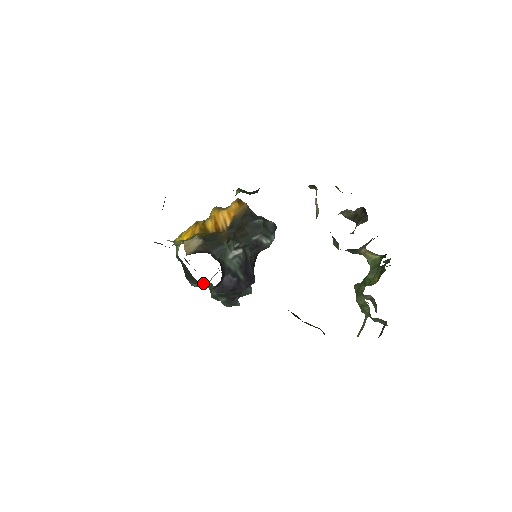
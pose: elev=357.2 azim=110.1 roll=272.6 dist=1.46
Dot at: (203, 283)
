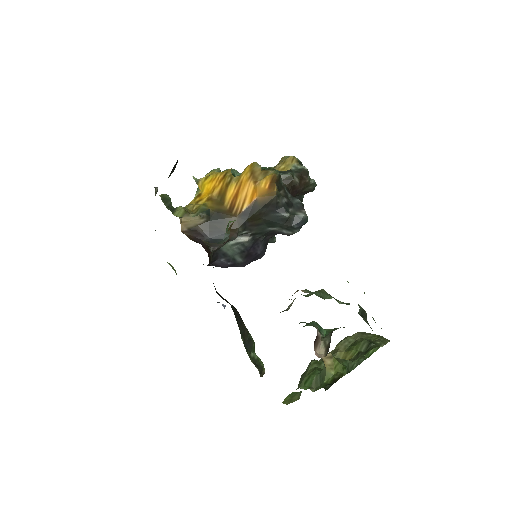
Dot at: occluded
